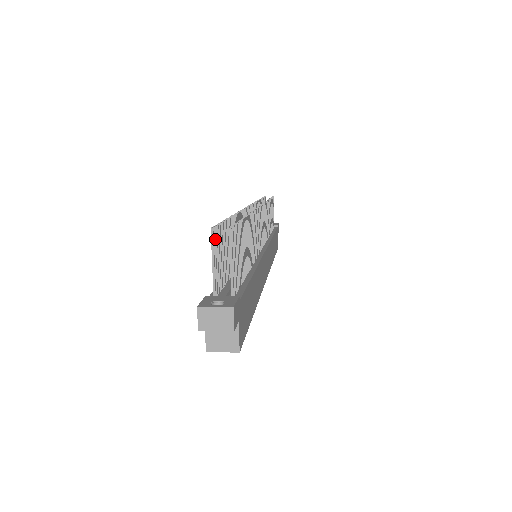
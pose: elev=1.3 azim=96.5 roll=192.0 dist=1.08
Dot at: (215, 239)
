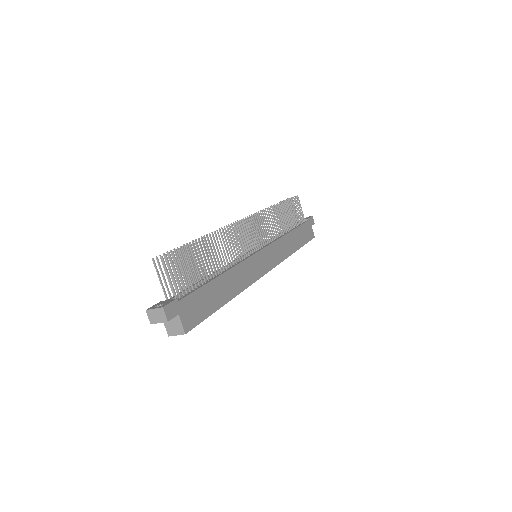
Dot at: (159, 264)
